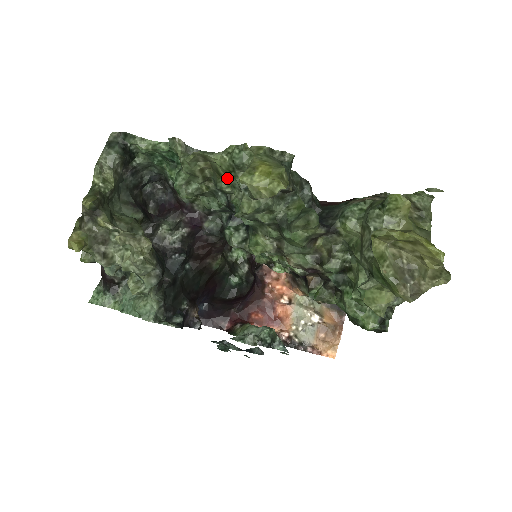
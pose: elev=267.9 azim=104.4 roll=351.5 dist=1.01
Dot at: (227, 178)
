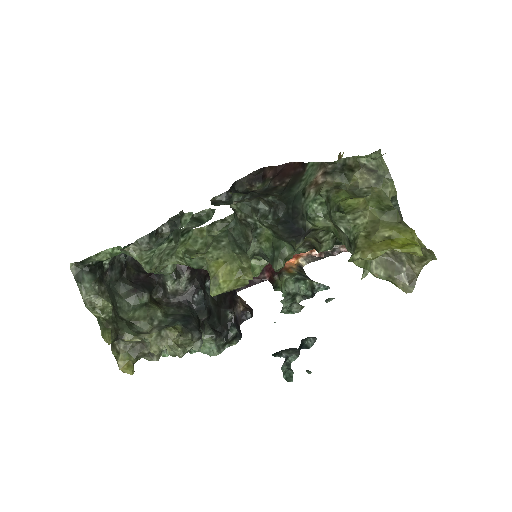
Dot at: occluded
